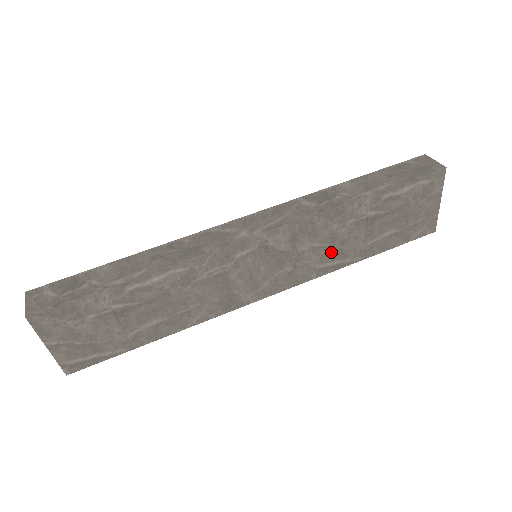
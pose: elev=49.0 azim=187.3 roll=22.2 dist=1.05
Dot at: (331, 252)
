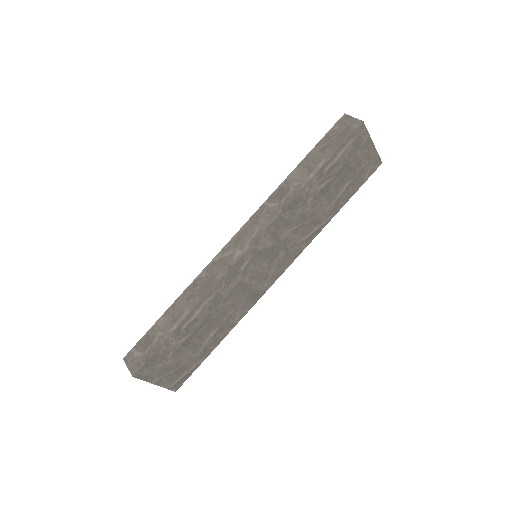
Dot at: (308, 225)
